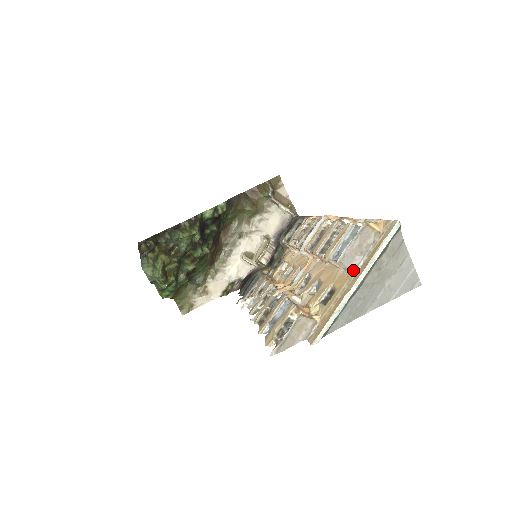
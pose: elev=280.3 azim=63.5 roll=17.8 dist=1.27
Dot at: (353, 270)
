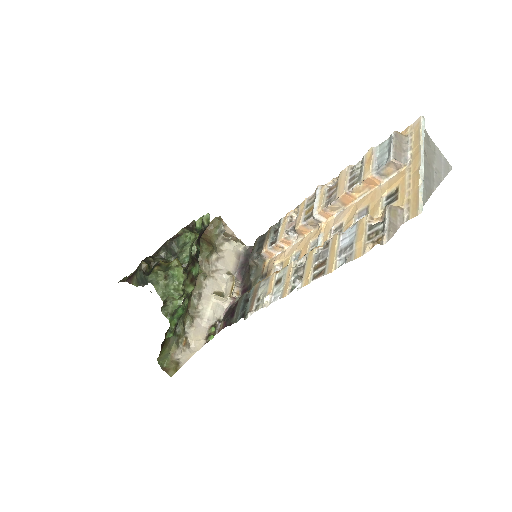
Dot at: (406, 163)
